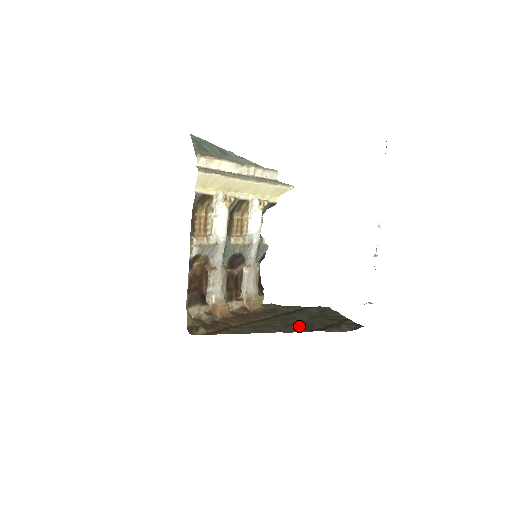
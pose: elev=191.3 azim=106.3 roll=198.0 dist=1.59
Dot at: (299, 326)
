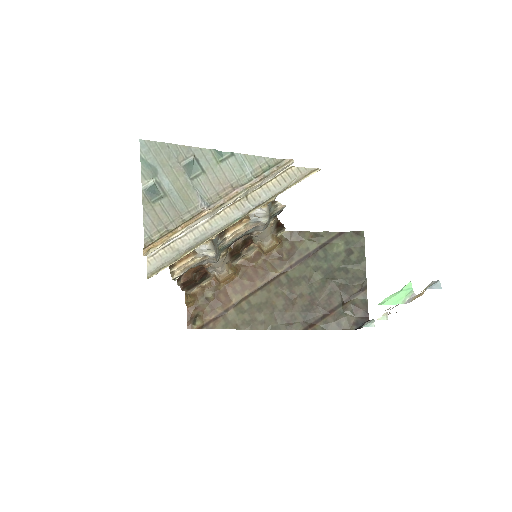
Dot at: (299, 310)
